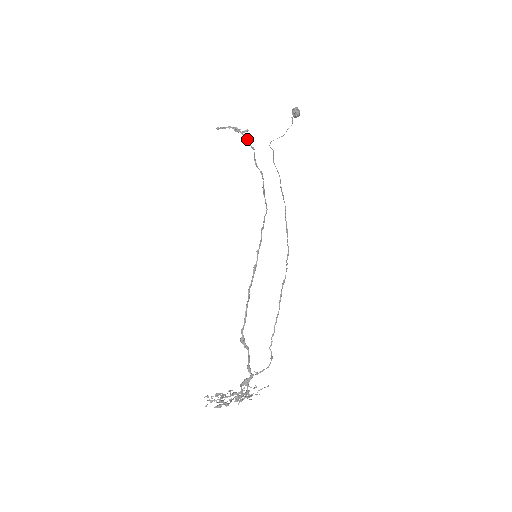
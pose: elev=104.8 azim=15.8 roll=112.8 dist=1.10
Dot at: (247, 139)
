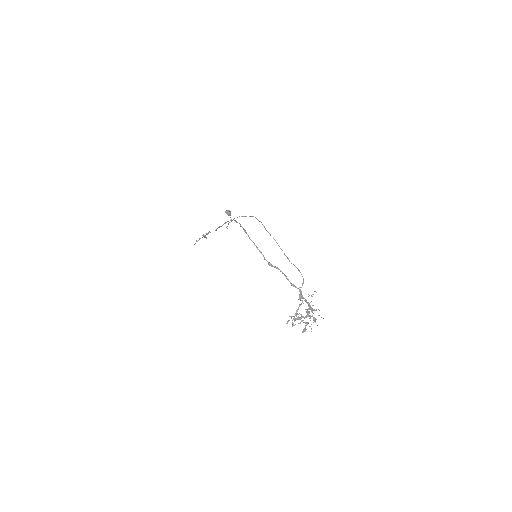
Dot at: occluded
